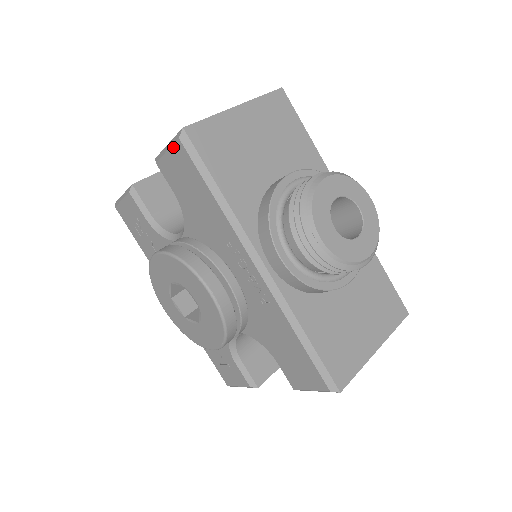
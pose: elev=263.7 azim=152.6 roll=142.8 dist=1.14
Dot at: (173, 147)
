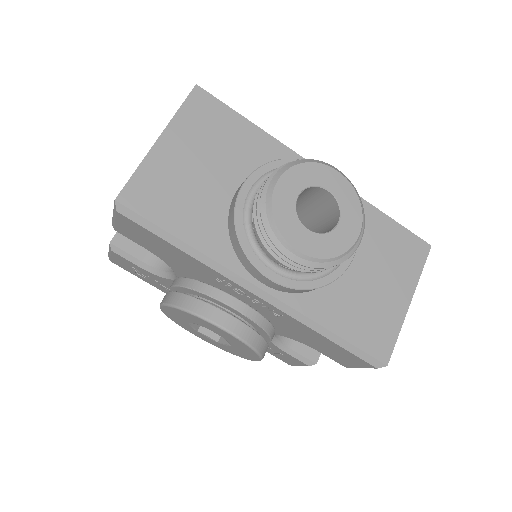
Dot at: (118, 218)
